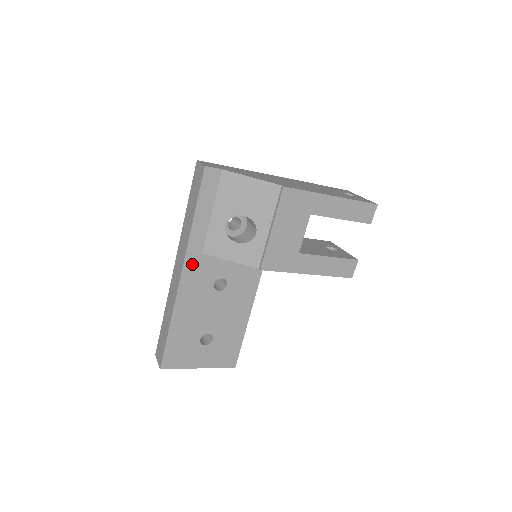
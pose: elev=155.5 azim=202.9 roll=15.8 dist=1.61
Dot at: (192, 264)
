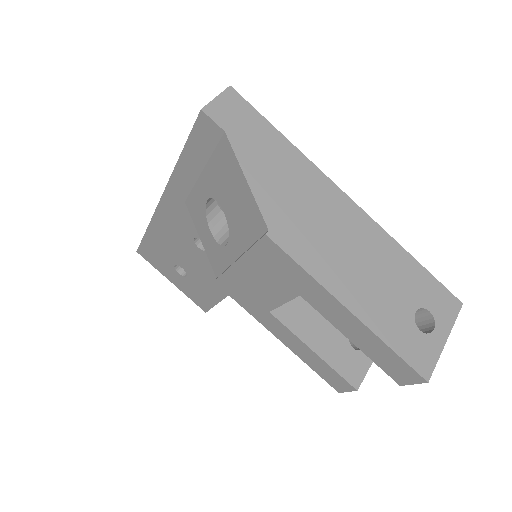
Dot at: (173, 202)
